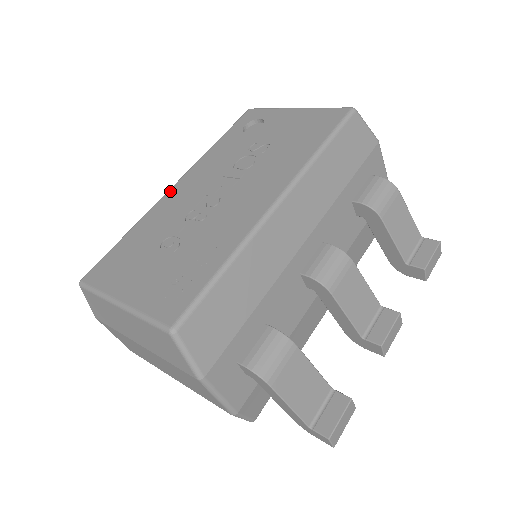
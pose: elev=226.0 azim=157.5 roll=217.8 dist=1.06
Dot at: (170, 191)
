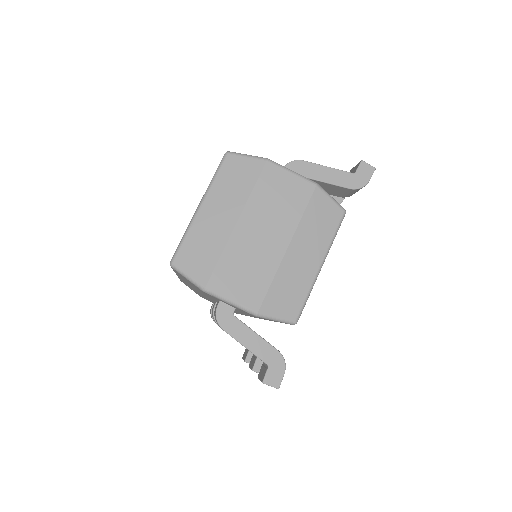
Dot at: occluded
